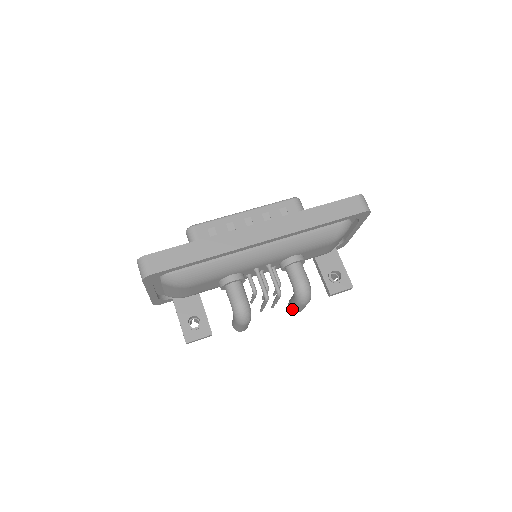
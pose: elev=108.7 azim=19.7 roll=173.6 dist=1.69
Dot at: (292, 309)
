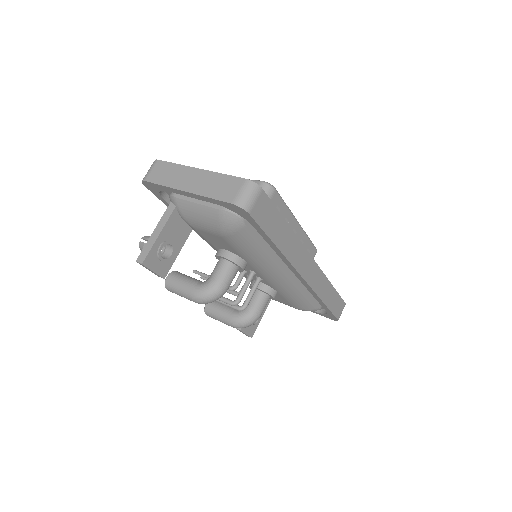
Dot at: (209, 310)
